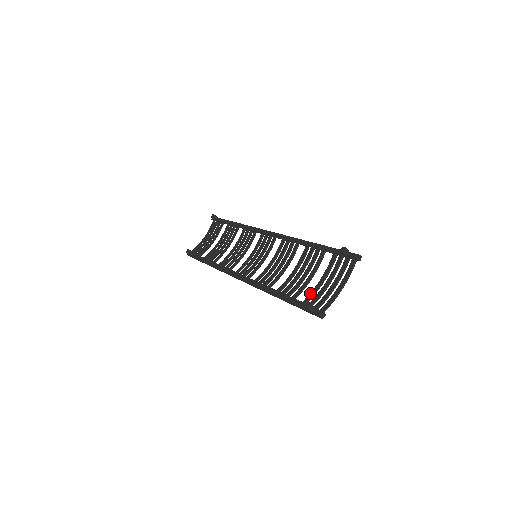
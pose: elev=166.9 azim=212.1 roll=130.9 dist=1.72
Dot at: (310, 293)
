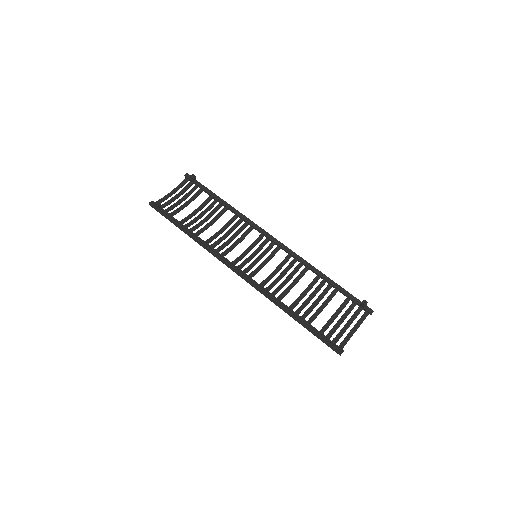
Dot at: (325, 325)
